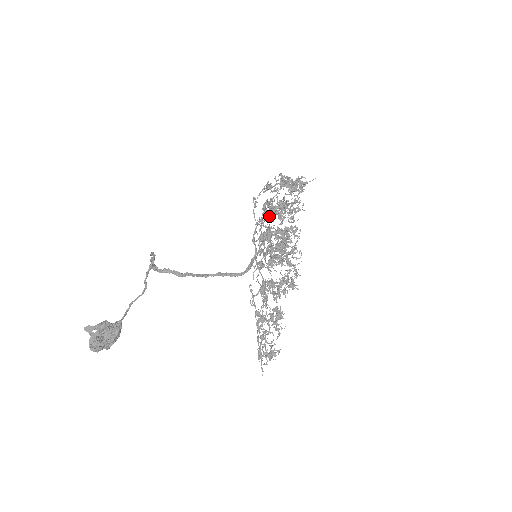
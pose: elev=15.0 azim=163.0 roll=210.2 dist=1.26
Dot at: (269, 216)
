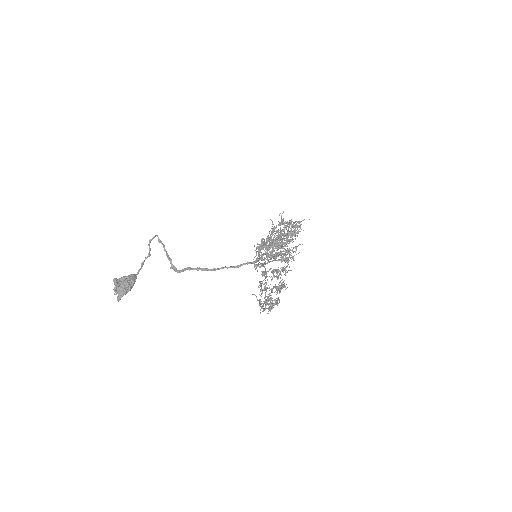
Dot at: occluded
